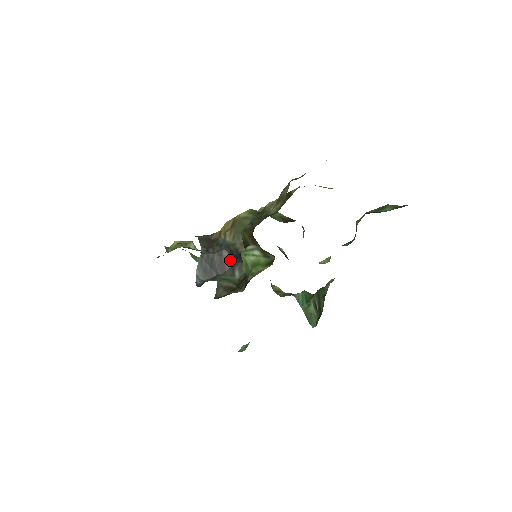
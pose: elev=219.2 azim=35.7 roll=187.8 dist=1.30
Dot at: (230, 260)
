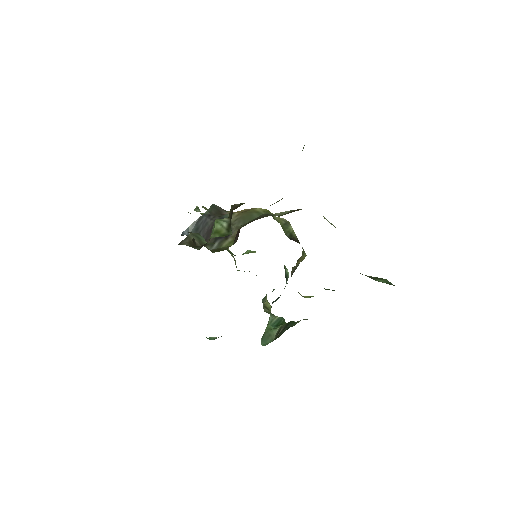
Dot at: occluded
